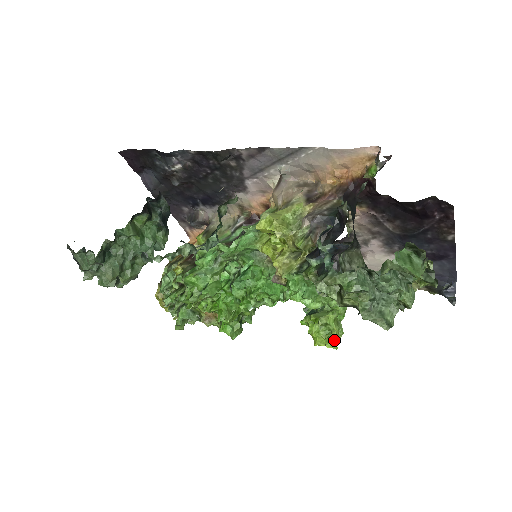
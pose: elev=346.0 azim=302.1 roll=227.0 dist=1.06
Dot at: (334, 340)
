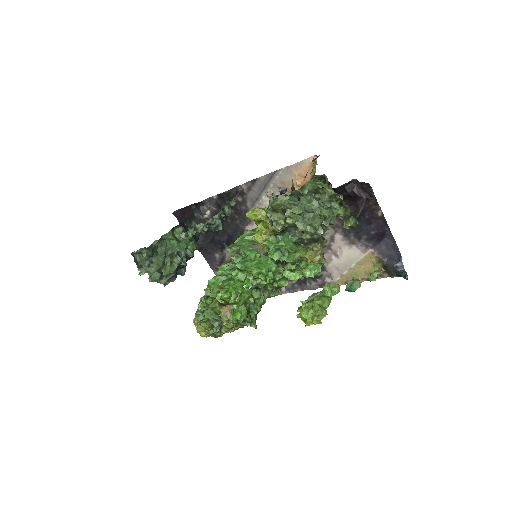
Dot at: (319, 318)
